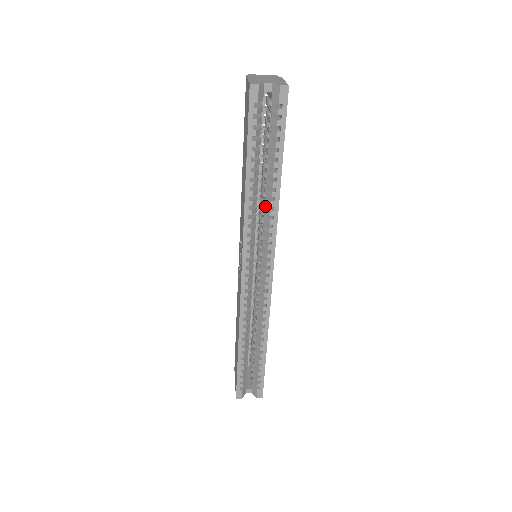
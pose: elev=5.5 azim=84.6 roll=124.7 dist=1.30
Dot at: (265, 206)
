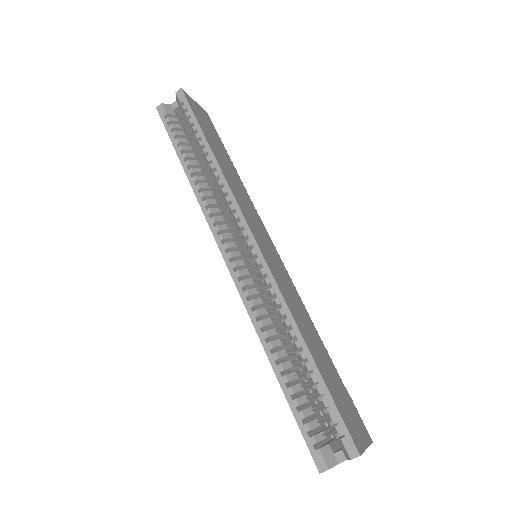
Dot at: (218, 187)
